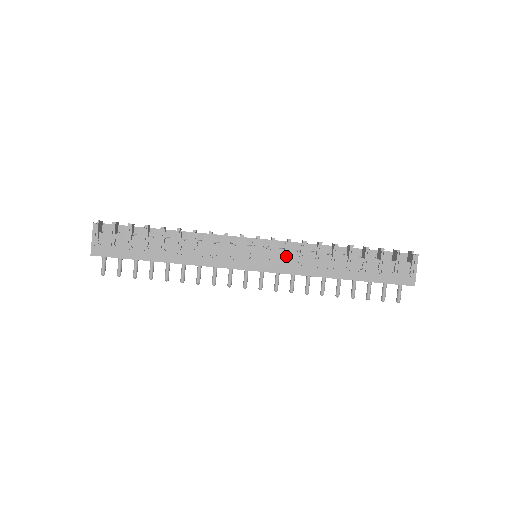
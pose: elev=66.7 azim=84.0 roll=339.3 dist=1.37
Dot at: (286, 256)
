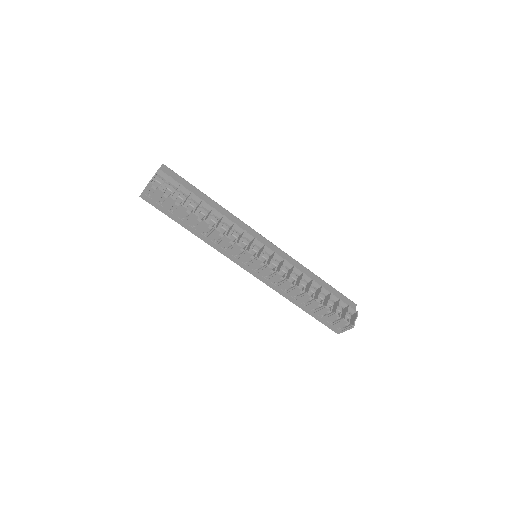
Dot at: (271, 277)
